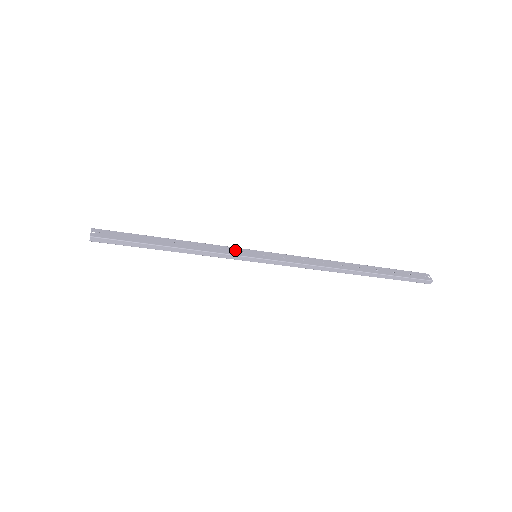
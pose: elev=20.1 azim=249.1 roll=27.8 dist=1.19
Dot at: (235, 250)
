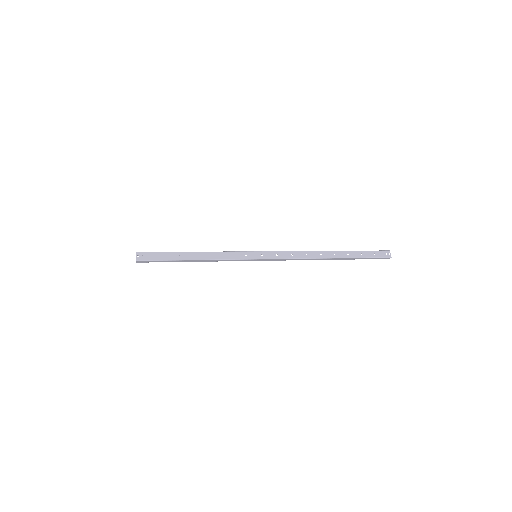
Dot at: (240, 254)
